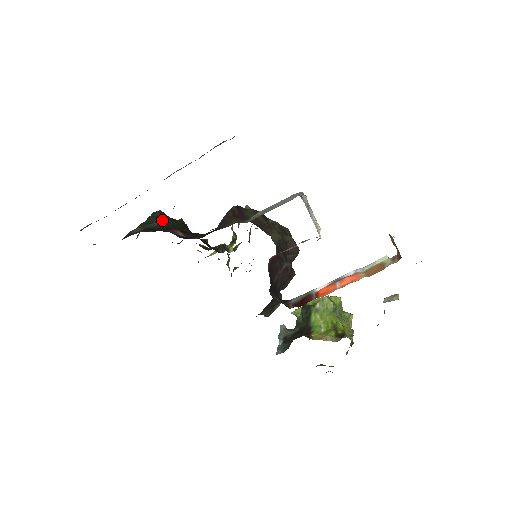
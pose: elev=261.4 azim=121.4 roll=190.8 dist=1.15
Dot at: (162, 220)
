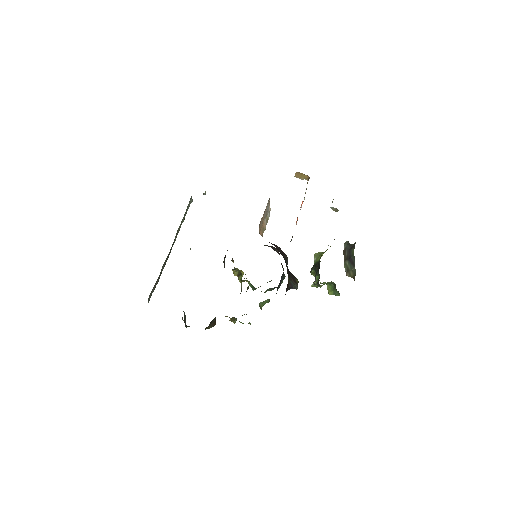
Dot at: occluded
